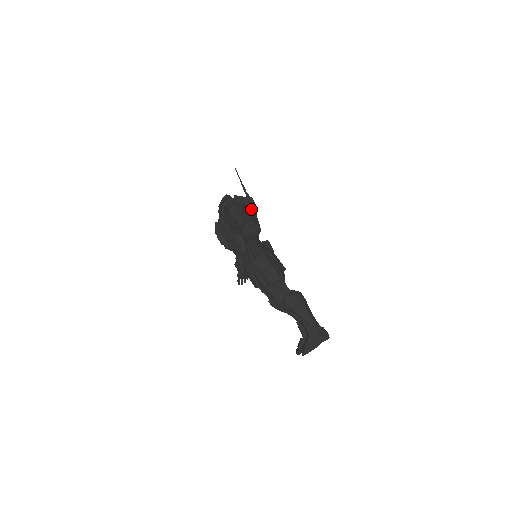
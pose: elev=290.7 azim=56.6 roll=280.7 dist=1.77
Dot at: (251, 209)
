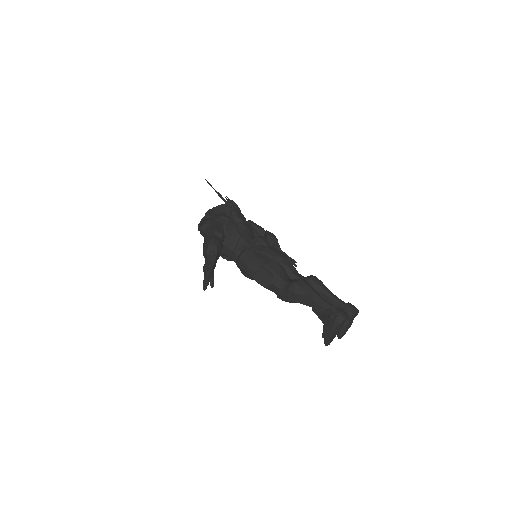
Dot at: (228, 214)
